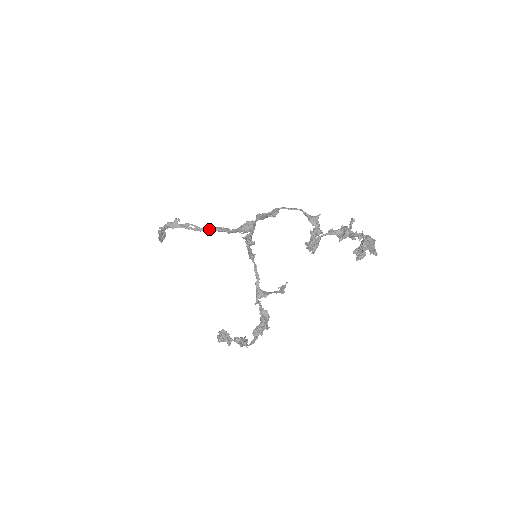
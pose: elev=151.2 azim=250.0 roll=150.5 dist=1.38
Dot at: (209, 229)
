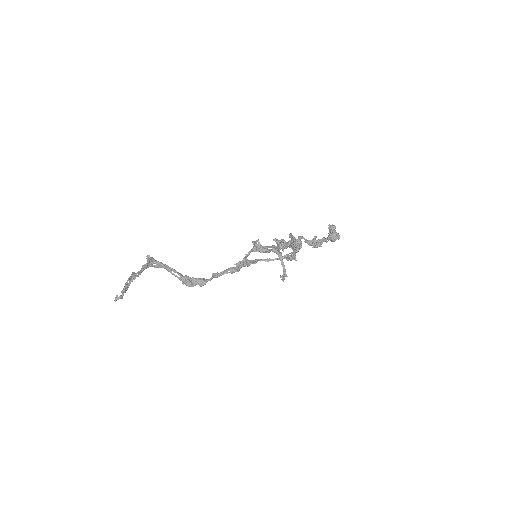
Dot at: occluded
